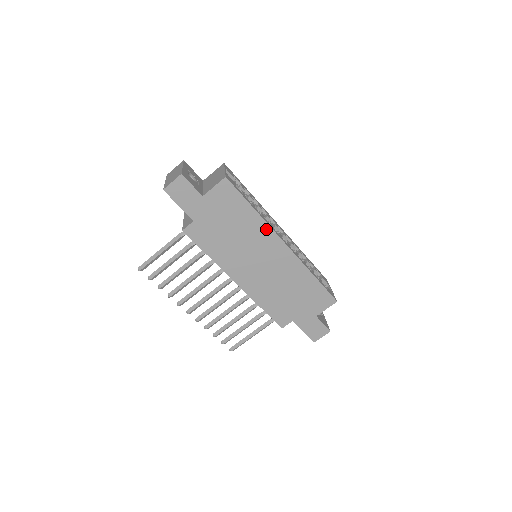
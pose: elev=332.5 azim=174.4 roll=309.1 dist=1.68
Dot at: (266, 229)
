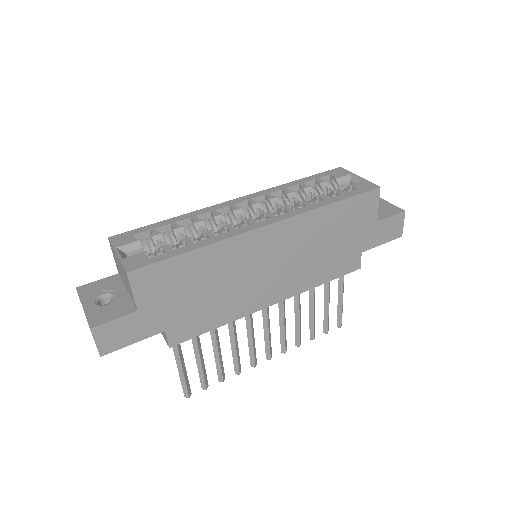
Dot at: (232, 244)
